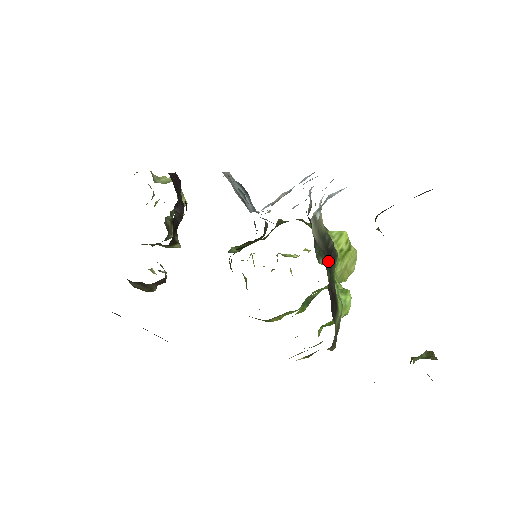
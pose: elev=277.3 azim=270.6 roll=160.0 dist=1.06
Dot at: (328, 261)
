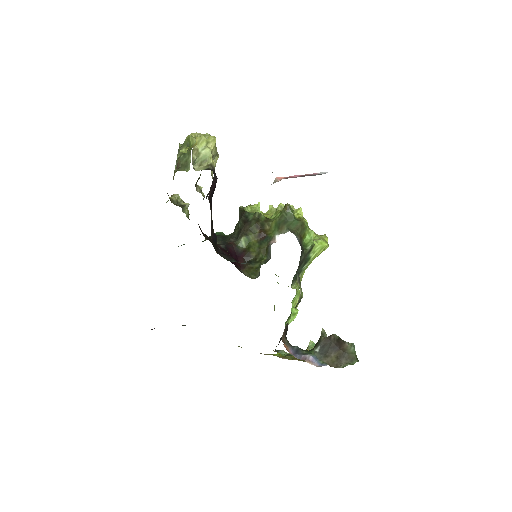
Dot at: occluded
